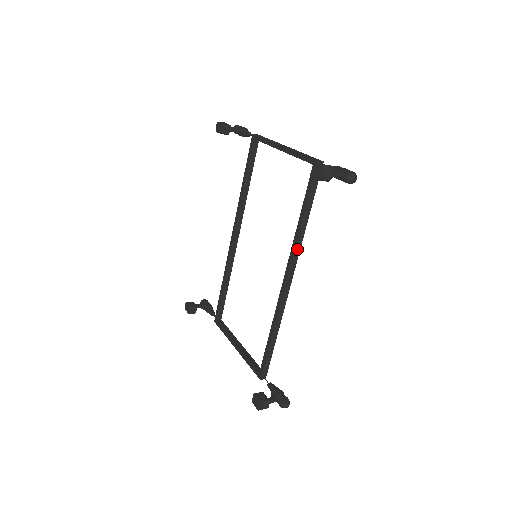
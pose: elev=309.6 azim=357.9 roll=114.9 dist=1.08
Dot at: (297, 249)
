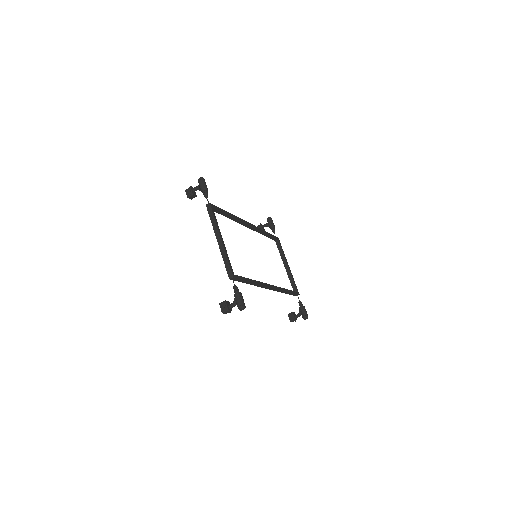
Dot at: (260, 285)
